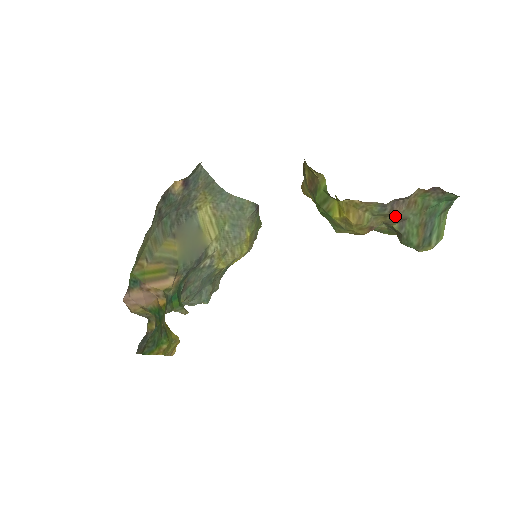
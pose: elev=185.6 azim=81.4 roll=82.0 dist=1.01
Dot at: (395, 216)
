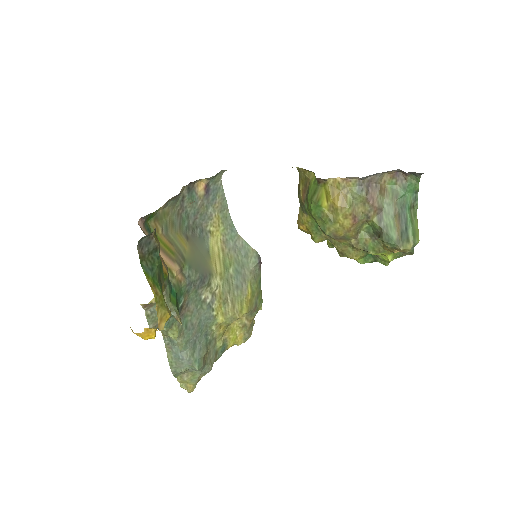
Dot at: (372, 202)
